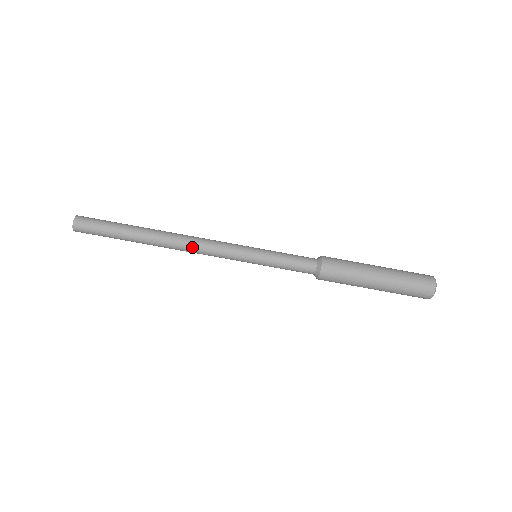
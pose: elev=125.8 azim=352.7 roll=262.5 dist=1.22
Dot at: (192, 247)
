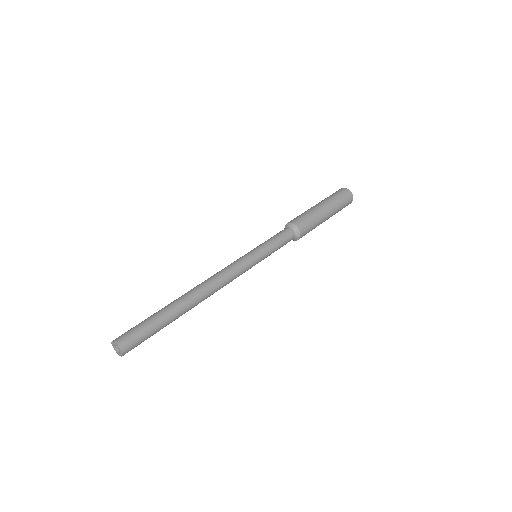
Dot at: (219, 289)
